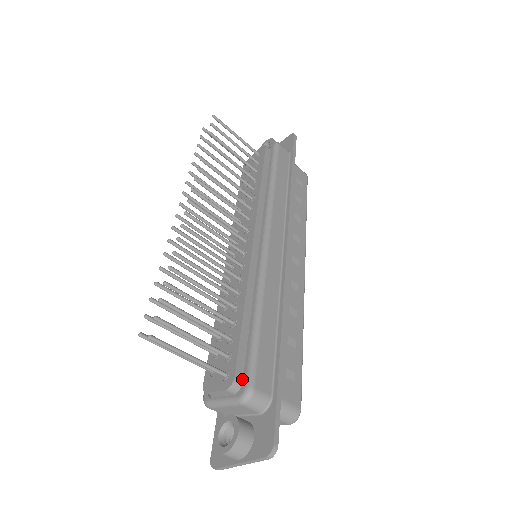
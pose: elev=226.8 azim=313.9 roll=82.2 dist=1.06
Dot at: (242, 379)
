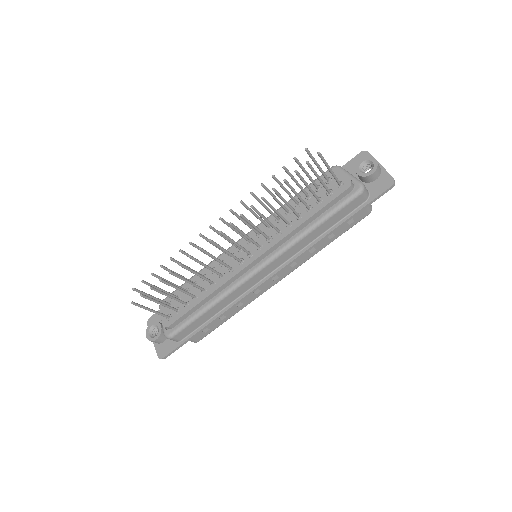
Dot at: (173, 327)
